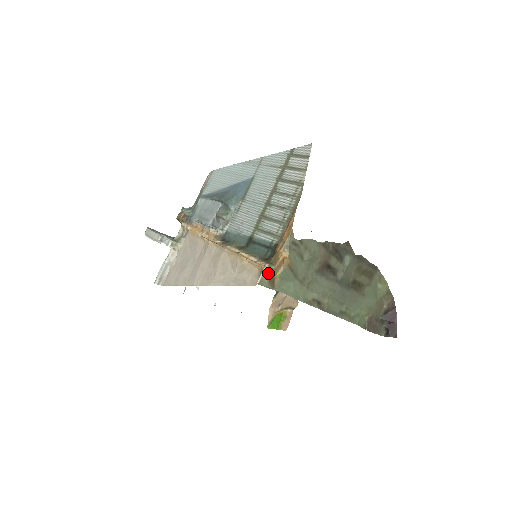
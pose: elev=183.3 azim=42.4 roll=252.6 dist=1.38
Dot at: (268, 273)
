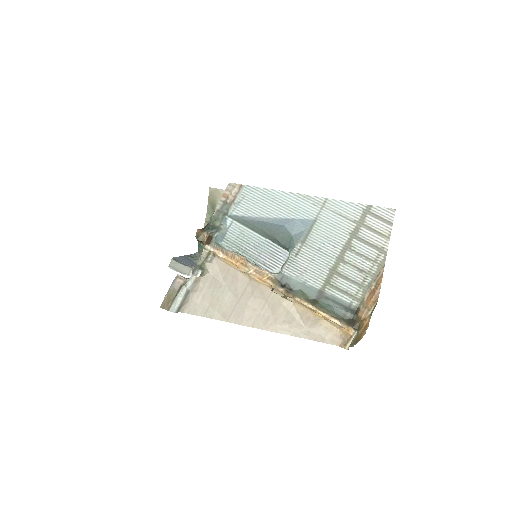
Dot at: (356, 338)
